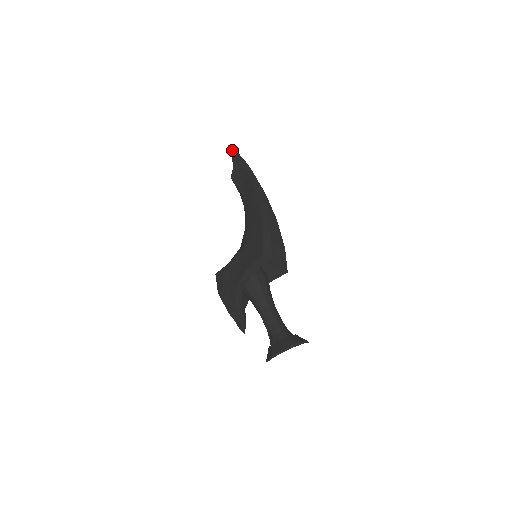
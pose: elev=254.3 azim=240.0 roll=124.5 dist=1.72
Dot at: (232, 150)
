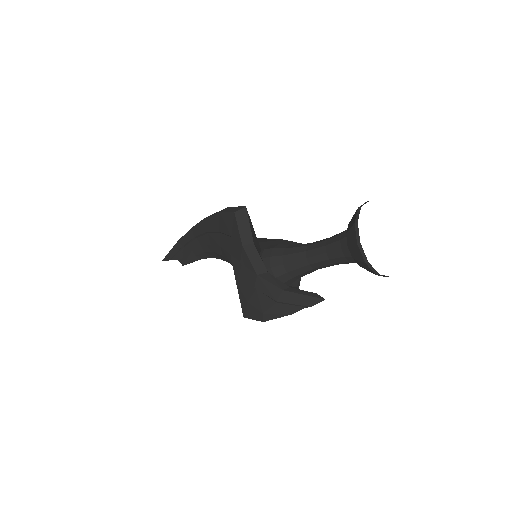
Dot at: (166, 255)
